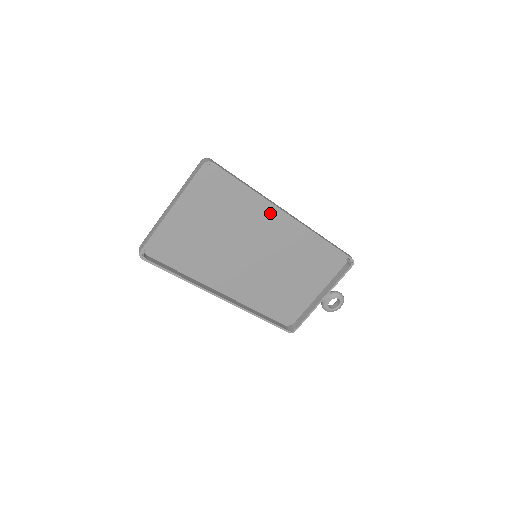
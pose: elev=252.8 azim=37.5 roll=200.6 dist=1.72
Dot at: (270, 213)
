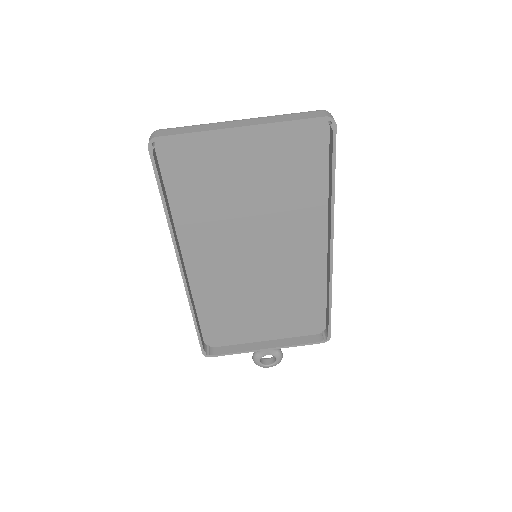
Dot at: (316, 229)
